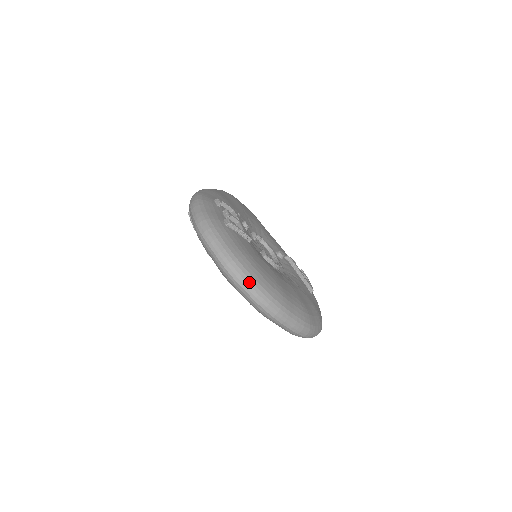
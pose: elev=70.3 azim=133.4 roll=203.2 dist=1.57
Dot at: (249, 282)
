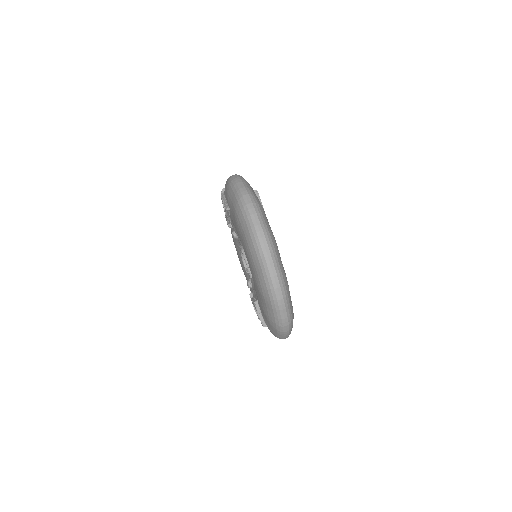
Dot at: (257, 212)
